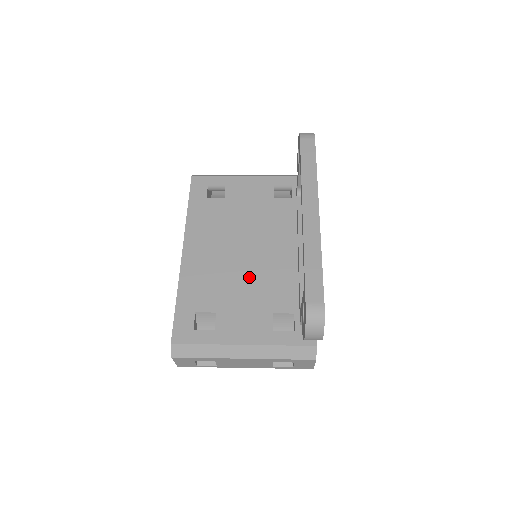
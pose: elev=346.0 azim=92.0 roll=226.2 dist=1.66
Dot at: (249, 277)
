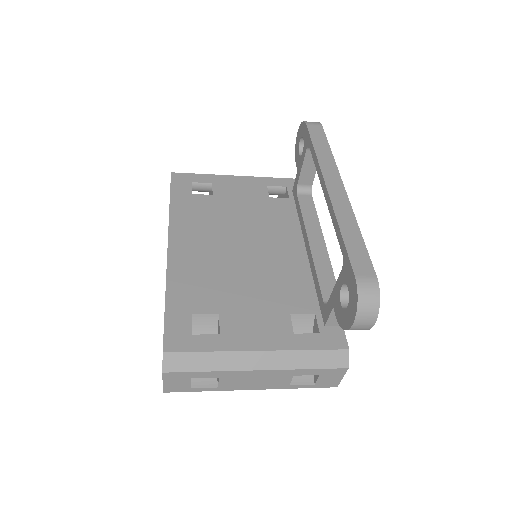
Dot at: (254, 275)
